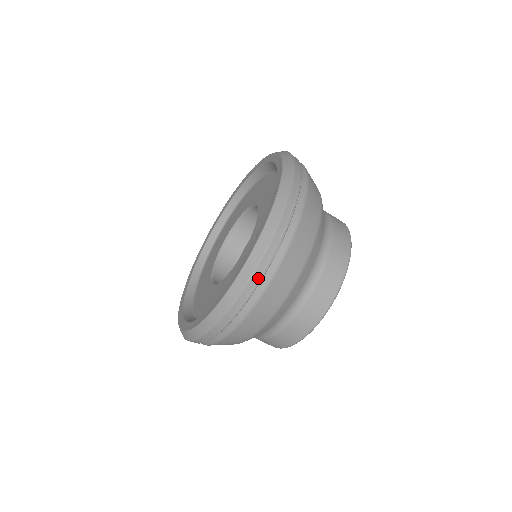
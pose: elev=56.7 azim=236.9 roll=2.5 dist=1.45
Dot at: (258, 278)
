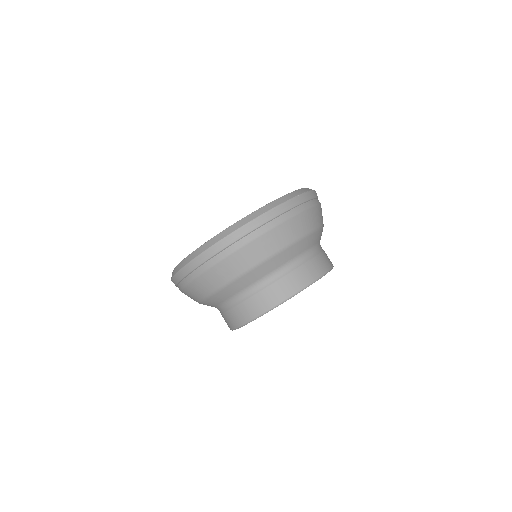
Dot at: (276, 214)
